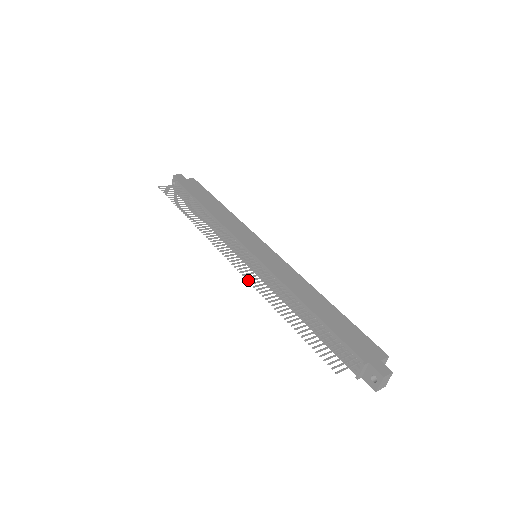
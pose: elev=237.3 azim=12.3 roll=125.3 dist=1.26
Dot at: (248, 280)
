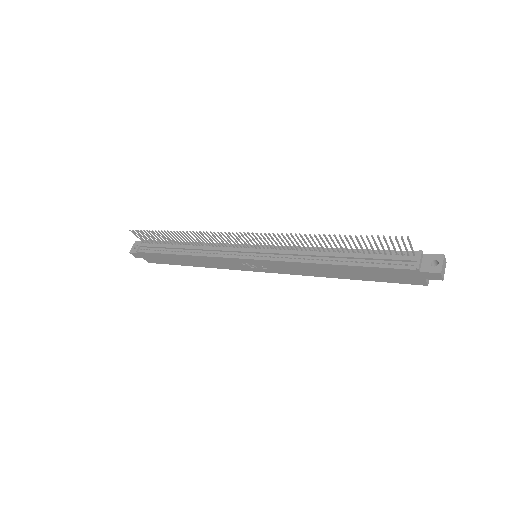
Dot at: (273, 233)
